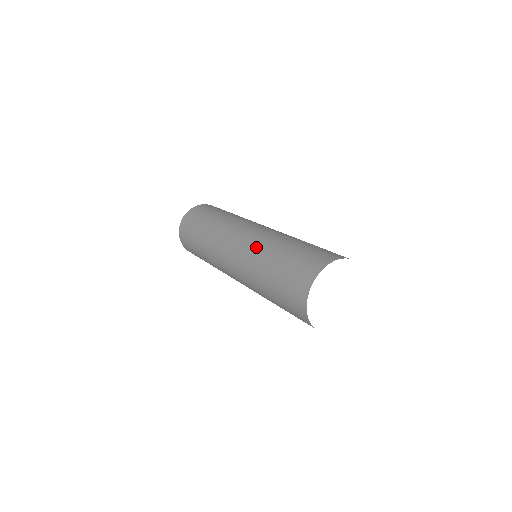
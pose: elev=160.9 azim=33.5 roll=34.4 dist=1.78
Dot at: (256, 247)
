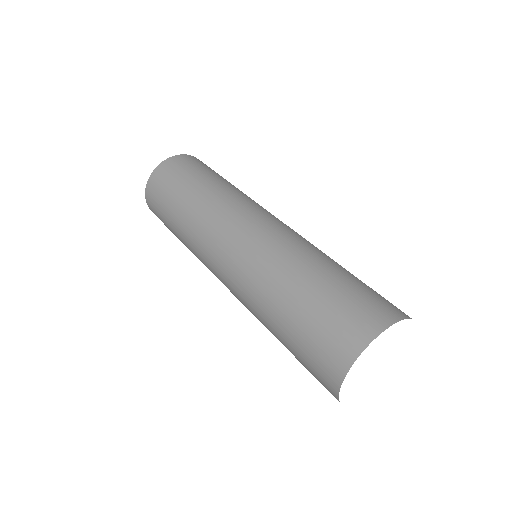
Dot at: (251, 286)
